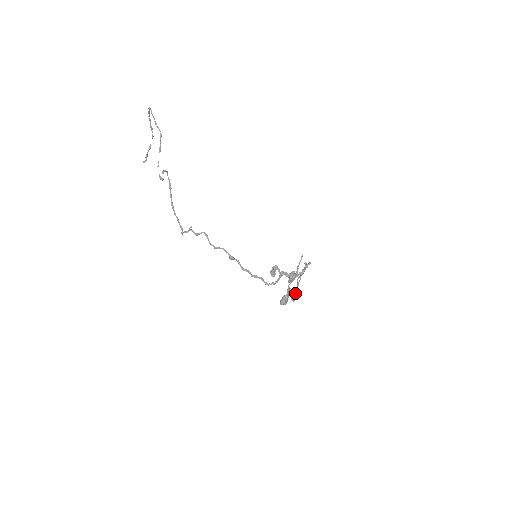
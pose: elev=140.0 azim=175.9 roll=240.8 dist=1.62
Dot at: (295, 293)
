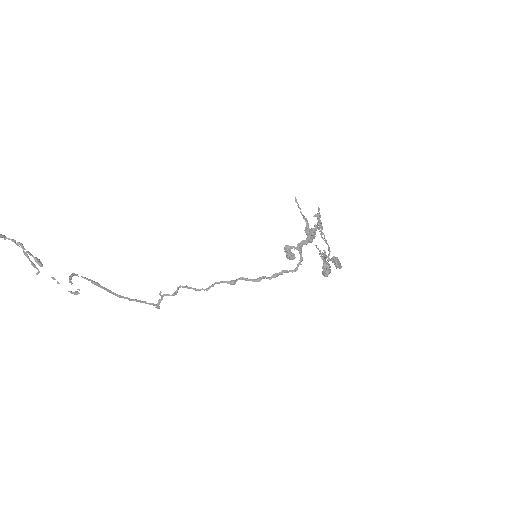
Dot at: (336, 259)
